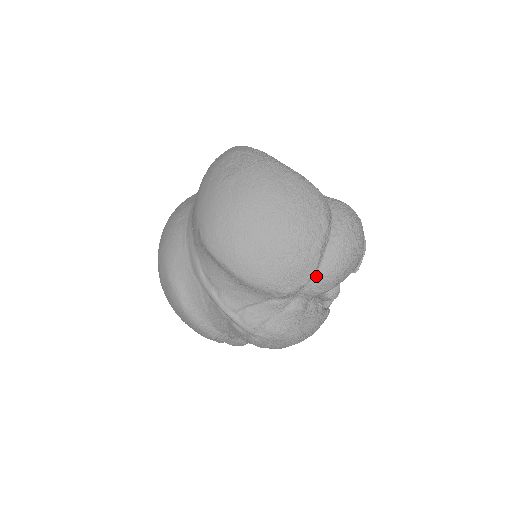
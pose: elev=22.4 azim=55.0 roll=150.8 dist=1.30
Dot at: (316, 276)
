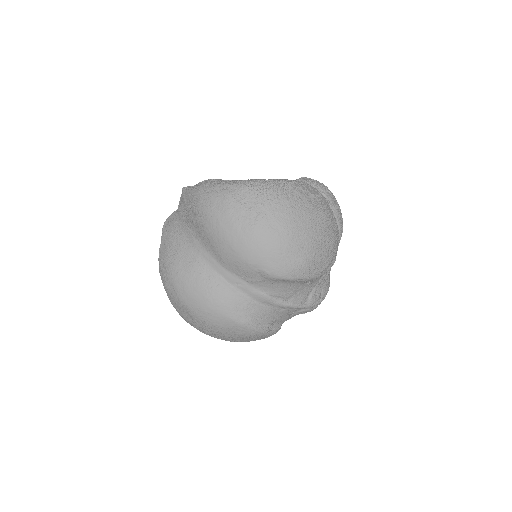
Dot at: occluded
